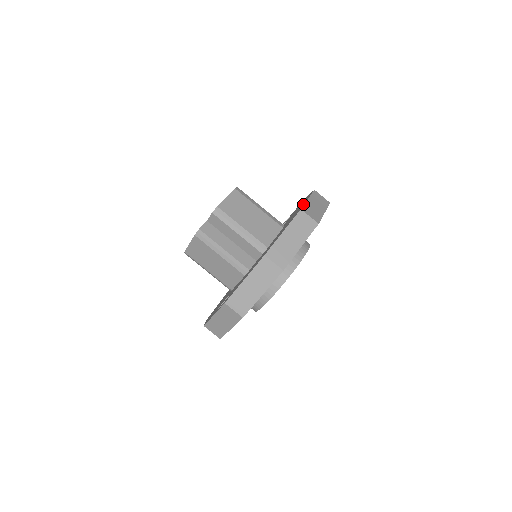
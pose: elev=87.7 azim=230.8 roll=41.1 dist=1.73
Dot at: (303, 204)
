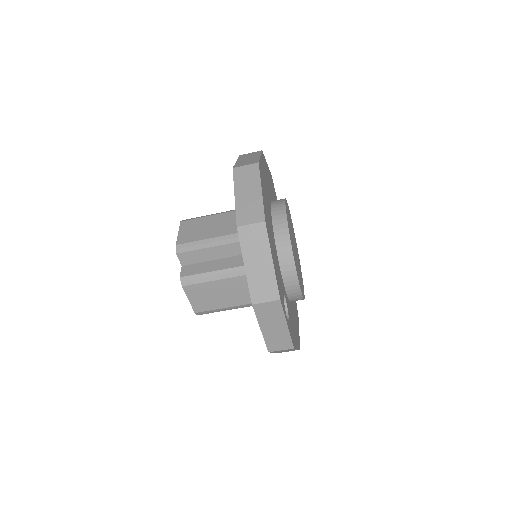
Dot at: occluded
